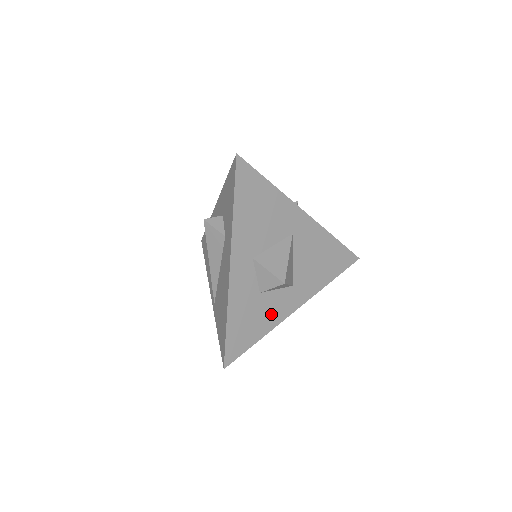
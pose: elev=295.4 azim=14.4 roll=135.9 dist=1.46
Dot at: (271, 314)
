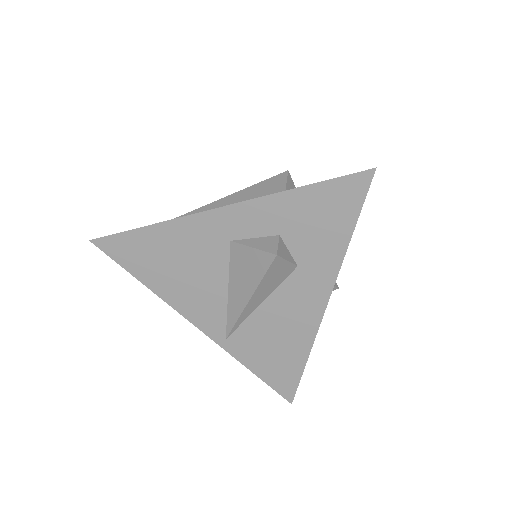
Dot at: occluded
